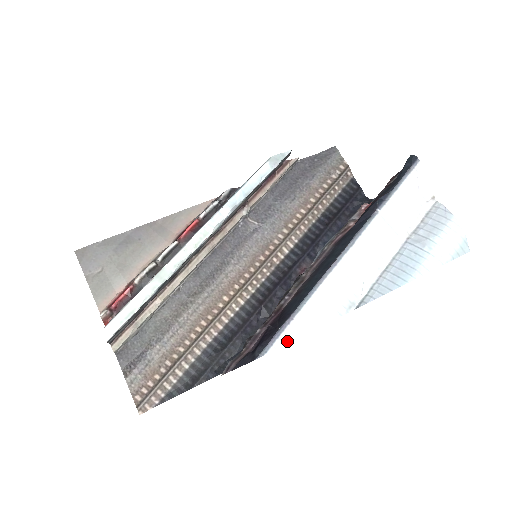
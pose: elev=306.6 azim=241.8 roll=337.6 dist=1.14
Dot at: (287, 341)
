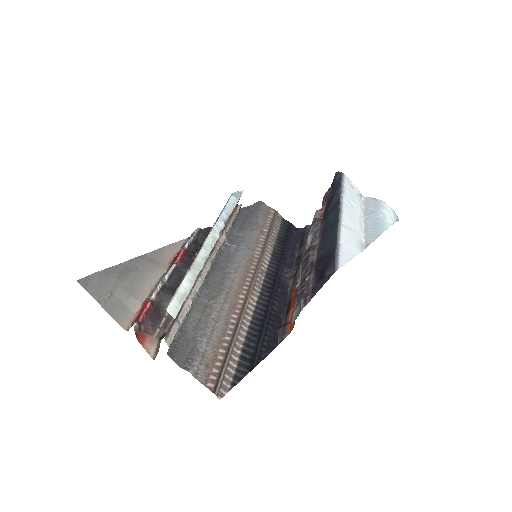
Dot at: (345, 262)
